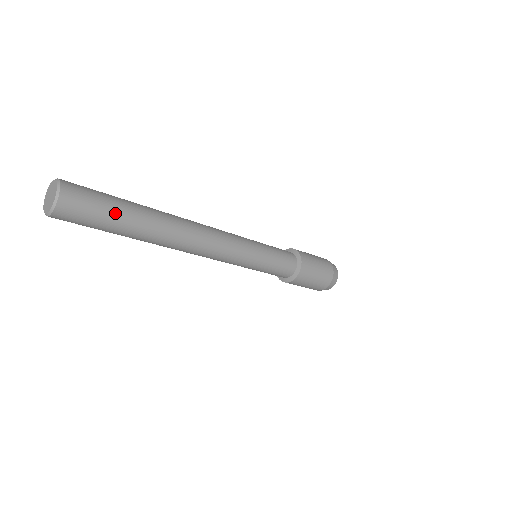
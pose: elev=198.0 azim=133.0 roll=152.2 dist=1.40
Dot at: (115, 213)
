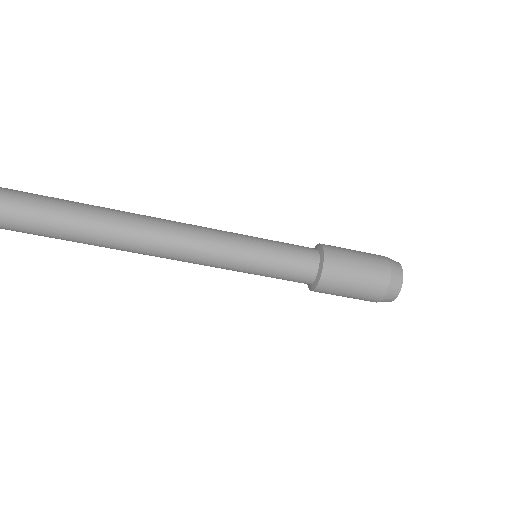
Dot at: (42, 196)
